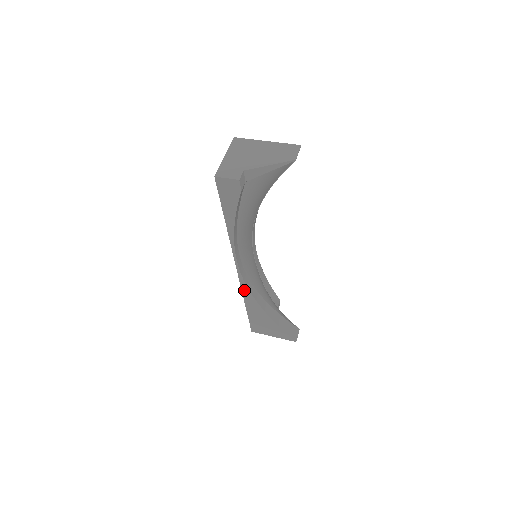
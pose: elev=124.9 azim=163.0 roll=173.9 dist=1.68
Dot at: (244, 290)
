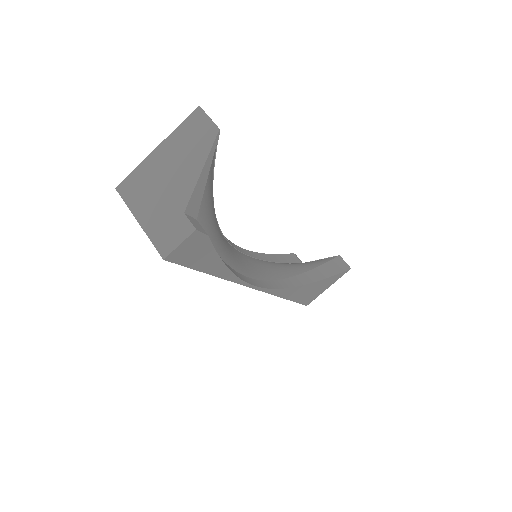
Dot at: (279, 294)
